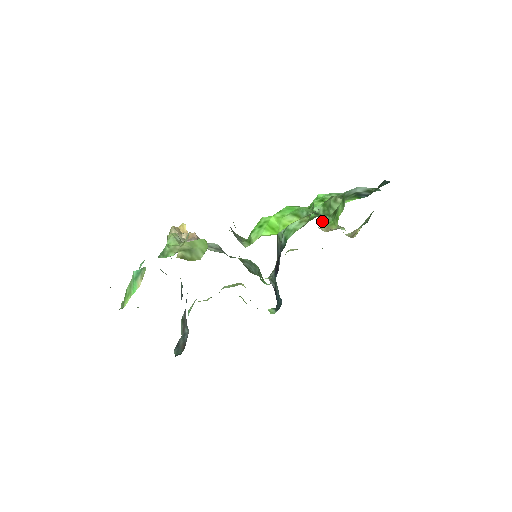
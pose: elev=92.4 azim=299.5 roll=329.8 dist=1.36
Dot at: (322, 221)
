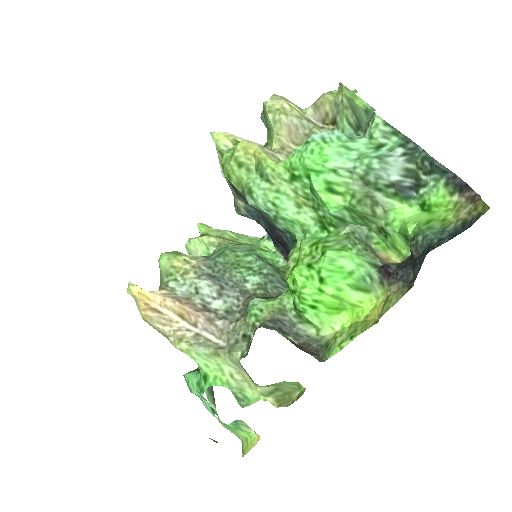
Dot at: (369, 247)
